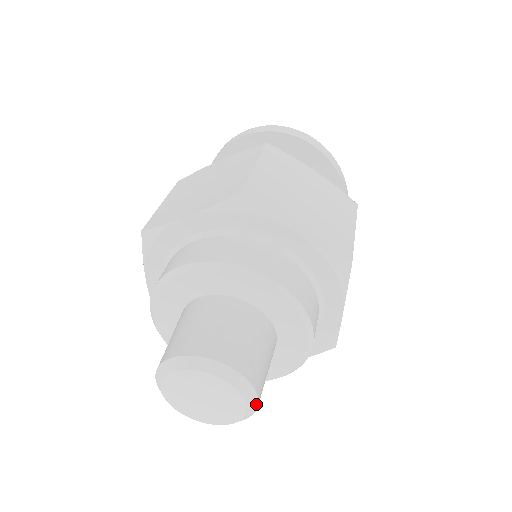
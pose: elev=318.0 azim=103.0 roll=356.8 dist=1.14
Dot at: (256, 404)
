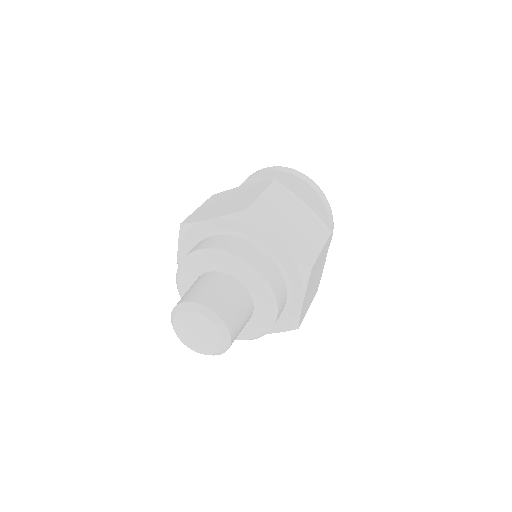
Dot at: (229, 343)
